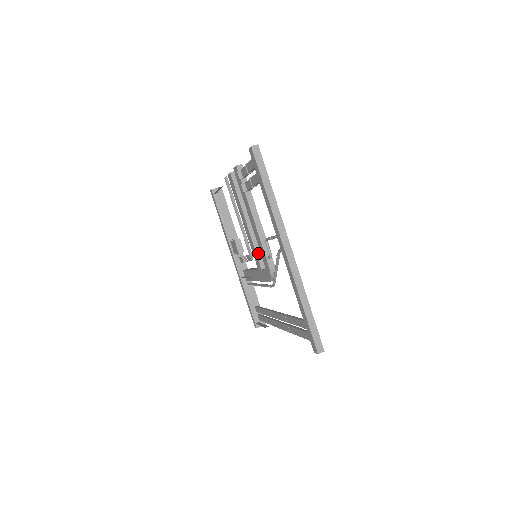
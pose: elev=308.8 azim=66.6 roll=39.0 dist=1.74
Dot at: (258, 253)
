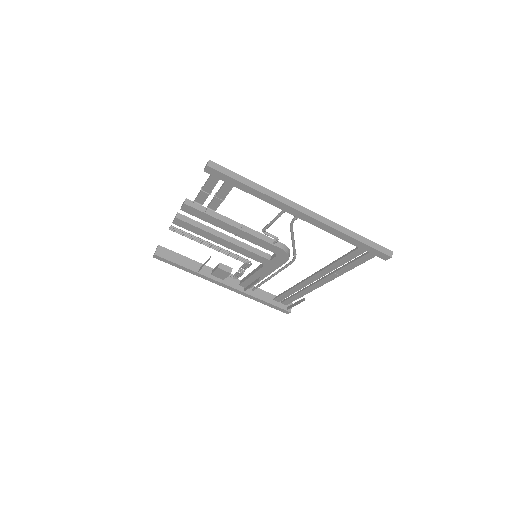
Dot at: (256, 252)
